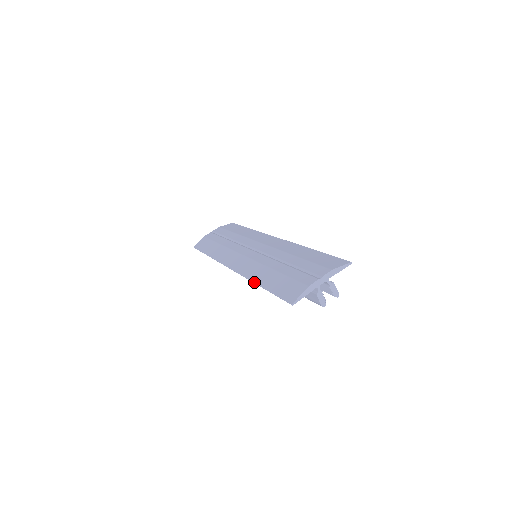
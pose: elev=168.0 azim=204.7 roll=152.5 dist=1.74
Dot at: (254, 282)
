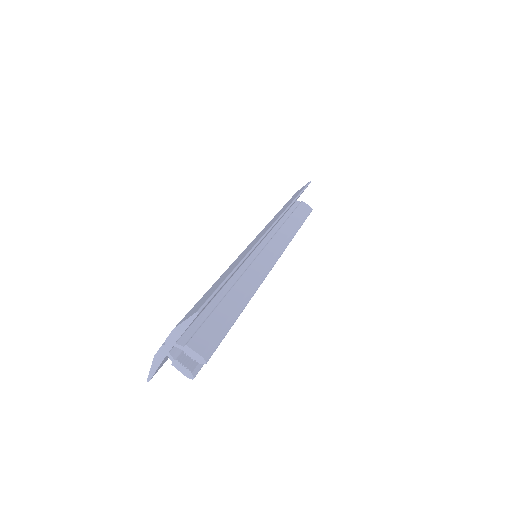
Dot at: occluded
